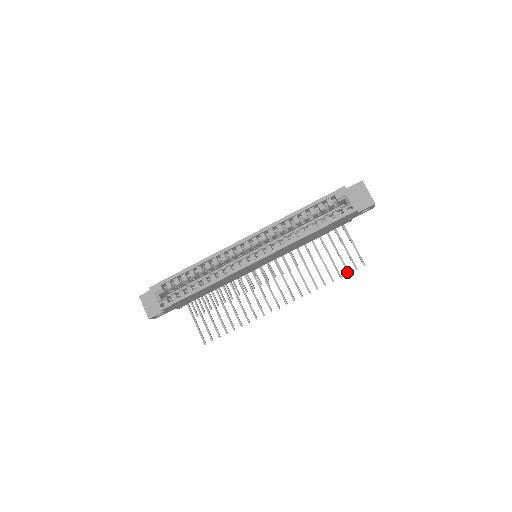
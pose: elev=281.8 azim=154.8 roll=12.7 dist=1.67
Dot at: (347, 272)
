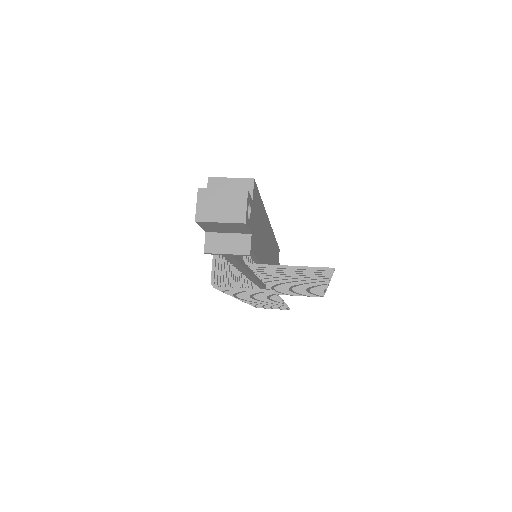
Dot at: occluded
